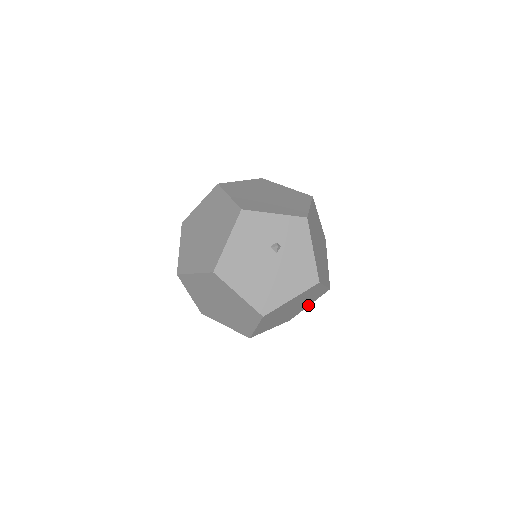
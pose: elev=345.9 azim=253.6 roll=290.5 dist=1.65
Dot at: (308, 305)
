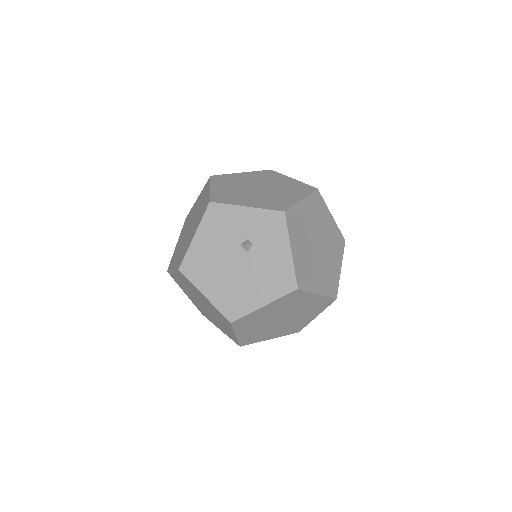
Dot at: (314, 316)
